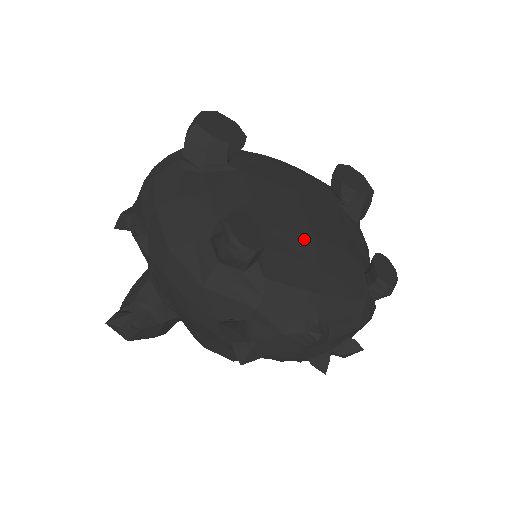
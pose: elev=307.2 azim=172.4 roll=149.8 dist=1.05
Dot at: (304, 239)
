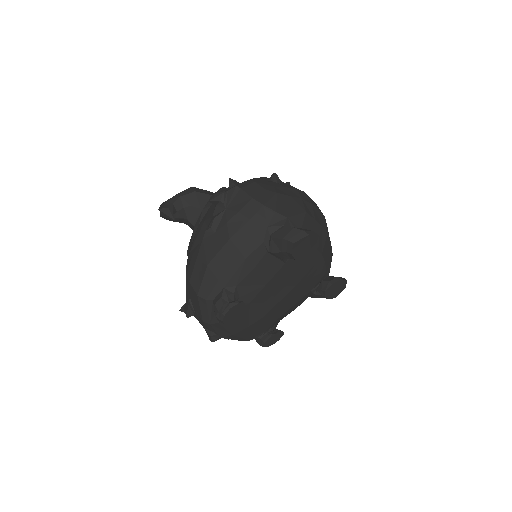
Dot at: (259, 315)
